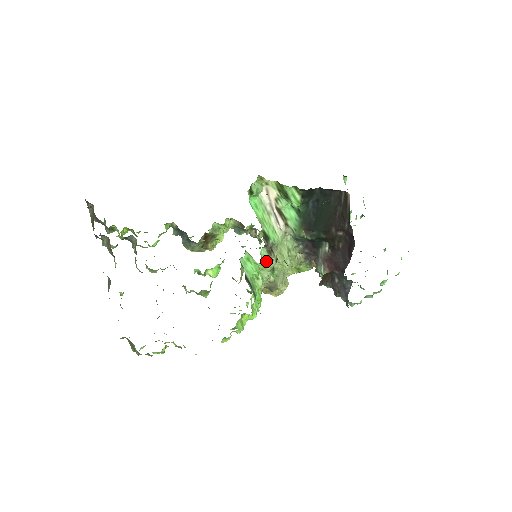
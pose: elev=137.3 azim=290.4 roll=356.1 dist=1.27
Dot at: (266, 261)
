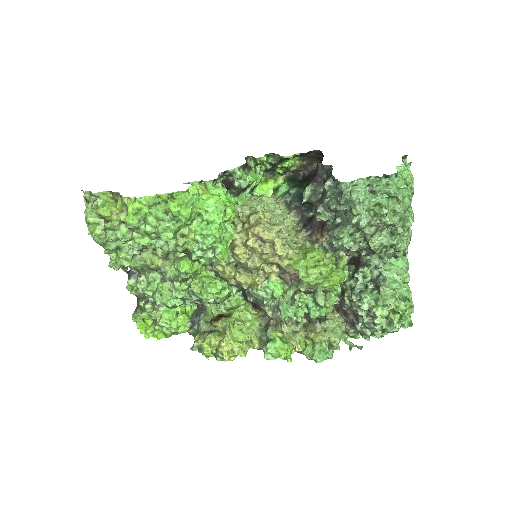
Dot at: (249, 199)
